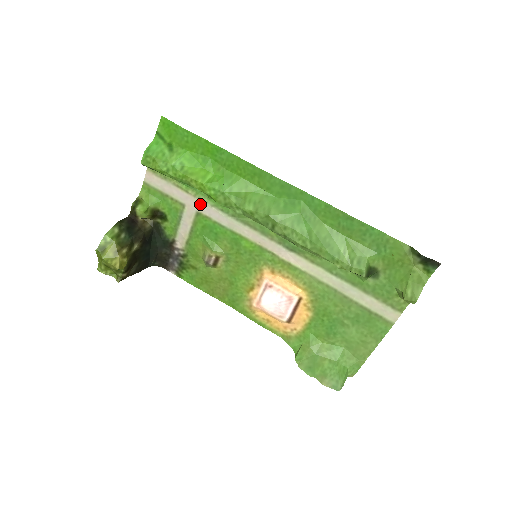
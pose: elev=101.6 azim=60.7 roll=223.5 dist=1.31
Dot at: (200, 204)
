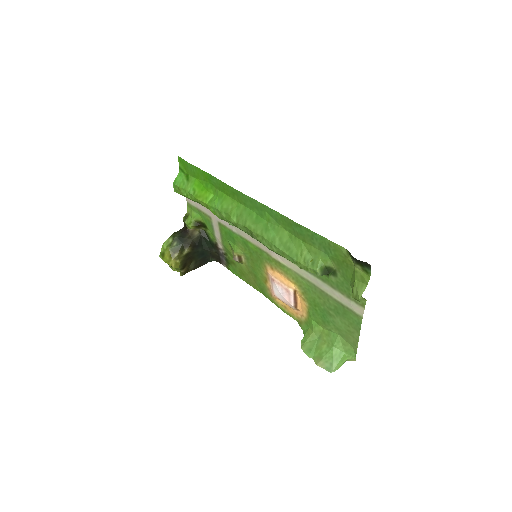
Dot at: occluded
